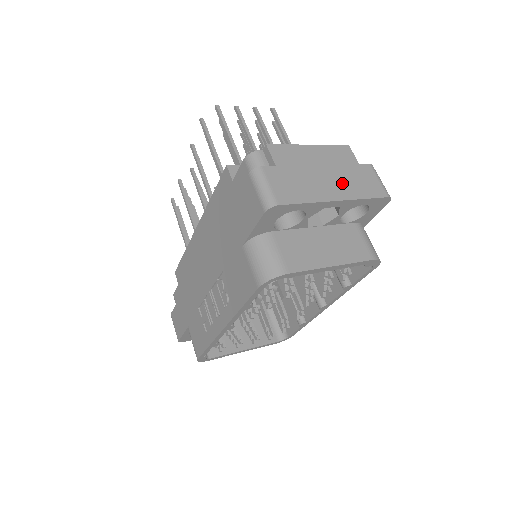
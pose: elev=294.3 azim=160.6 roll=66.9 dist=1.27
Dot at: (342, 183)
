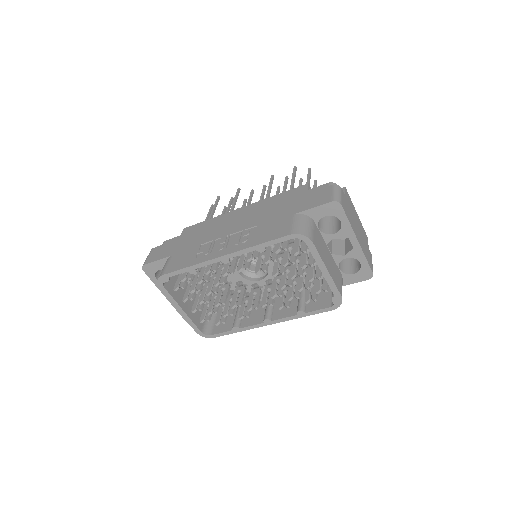
Dot at: (362, 241)
